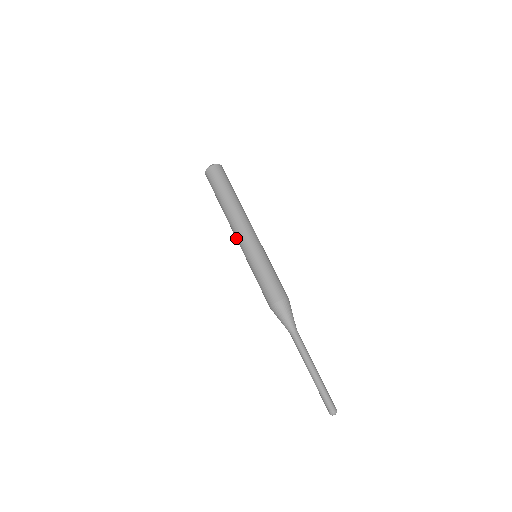
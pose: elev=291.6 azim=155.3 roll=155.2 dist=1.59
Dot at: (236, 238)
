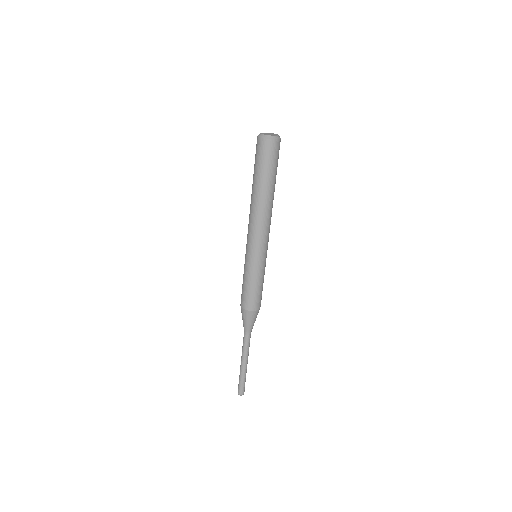
Dot at: occluded
